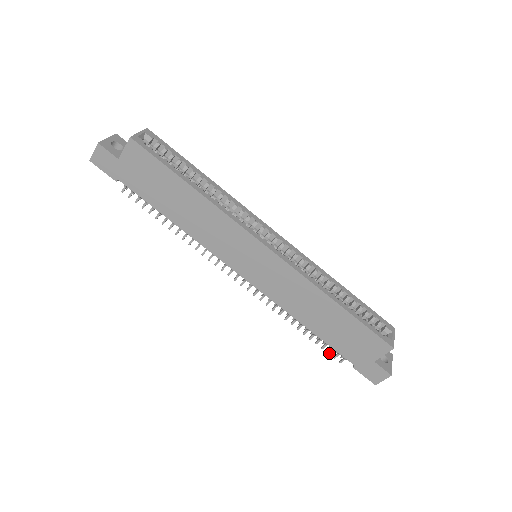
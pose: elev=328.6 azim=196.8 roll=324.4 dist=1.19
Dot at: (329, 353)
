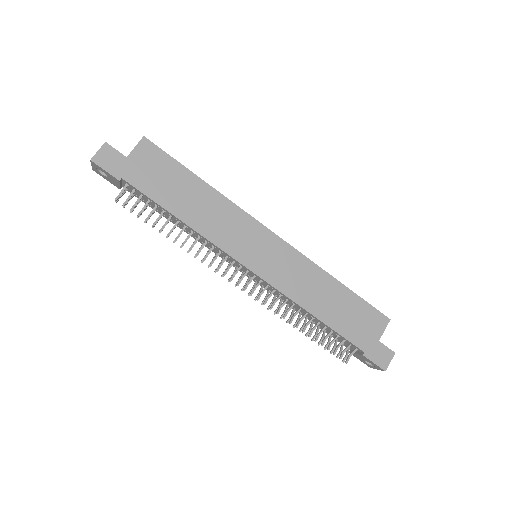
Dot at: (335, 353)
